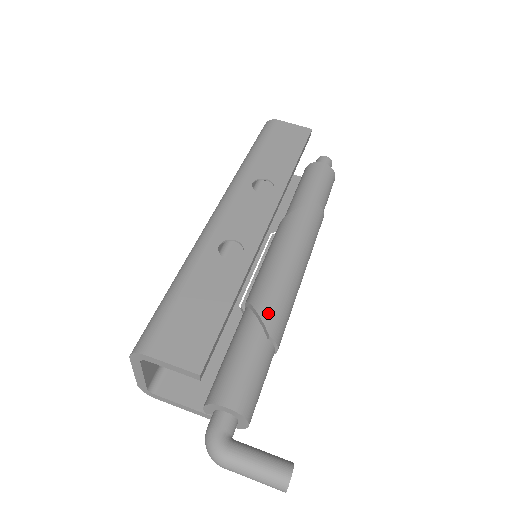
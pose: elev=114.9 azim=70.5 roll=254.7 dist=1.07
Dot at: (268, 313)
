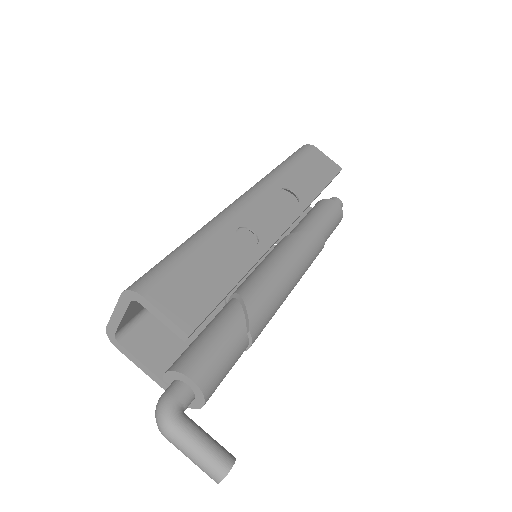
Dot at: (255, 310)
